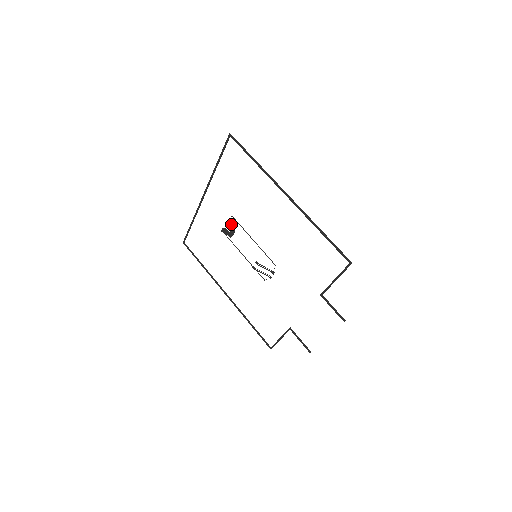
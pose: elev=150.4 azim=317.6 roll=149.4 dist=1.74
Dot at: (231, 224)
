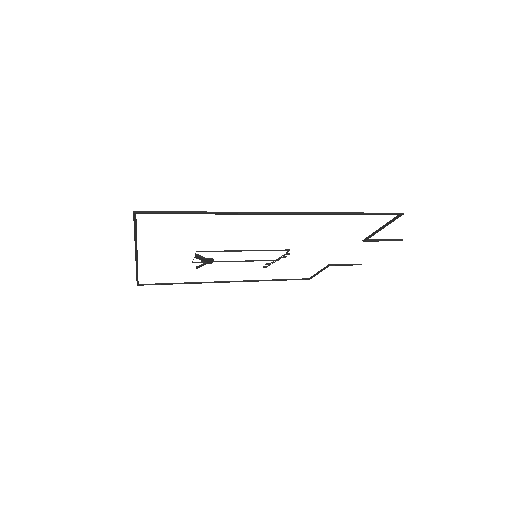
Dot at: (202, 257)
